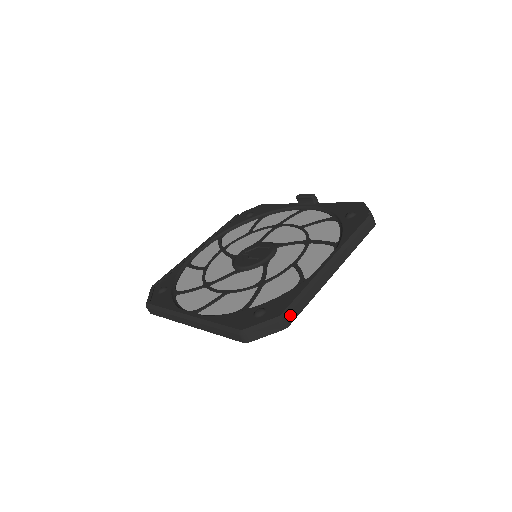
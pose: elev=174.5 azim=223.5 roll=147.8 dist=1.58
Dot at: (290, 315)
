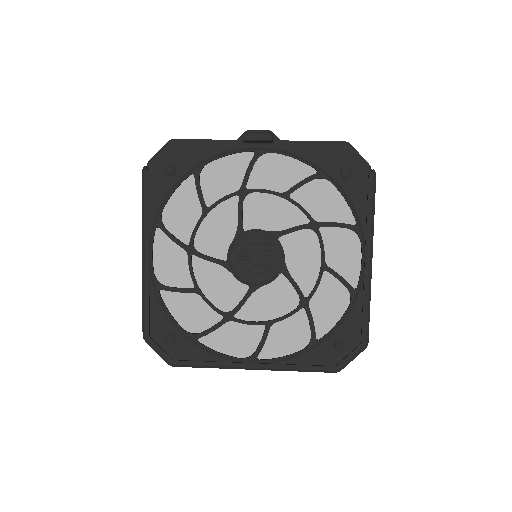
Dot at: (368, 336)
